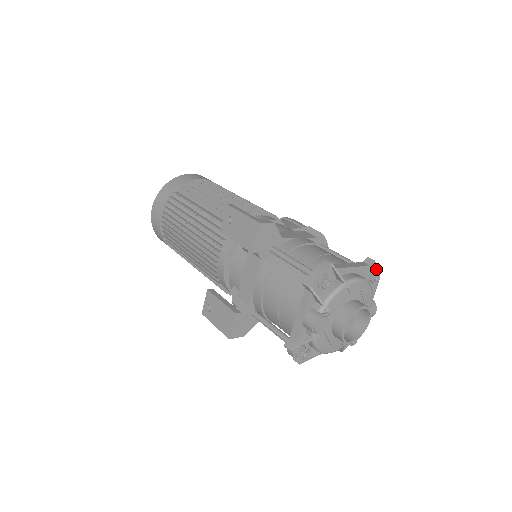
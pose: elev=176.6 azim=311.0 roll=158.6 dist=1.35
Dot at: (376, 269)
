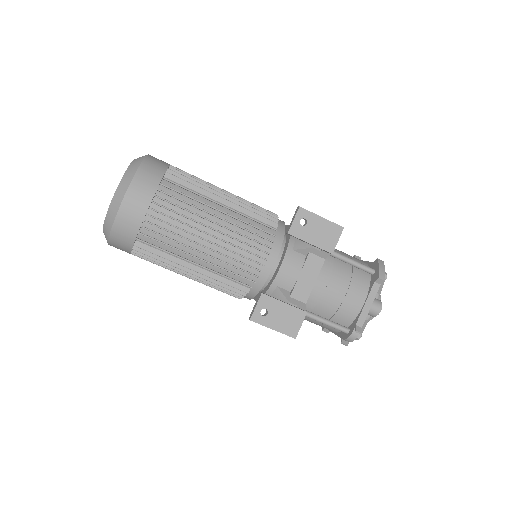
Dot at: occluded
